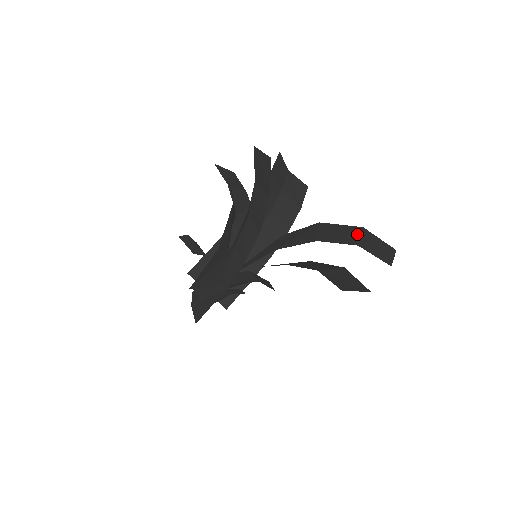
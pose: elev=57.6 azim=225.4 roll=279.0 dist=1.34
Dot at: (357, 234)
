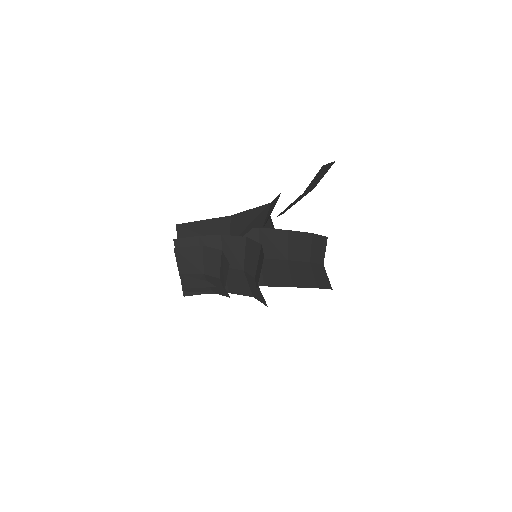
Dot at: occluded
